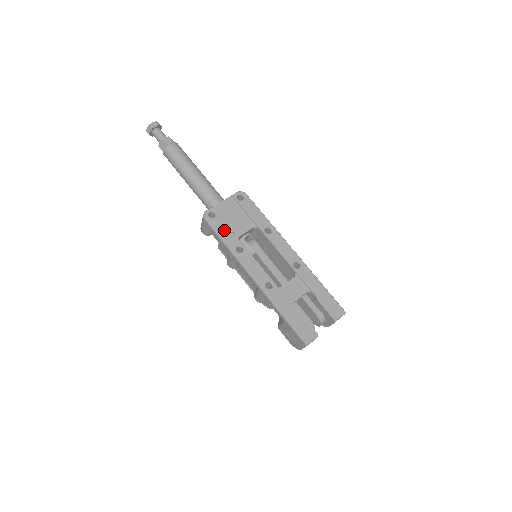
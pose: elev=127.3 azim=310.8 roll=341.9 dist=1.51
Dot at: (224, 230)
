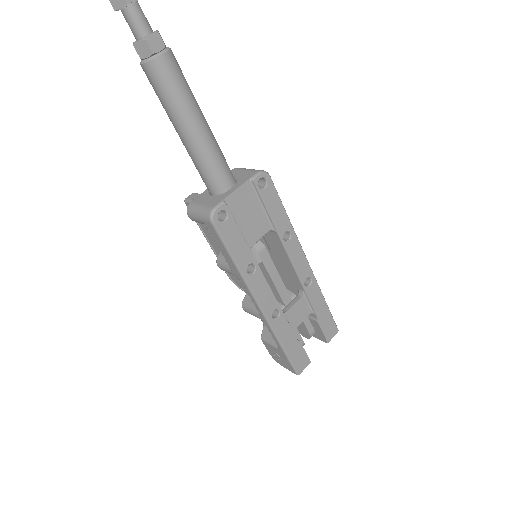
Dot at: (236, 241)
